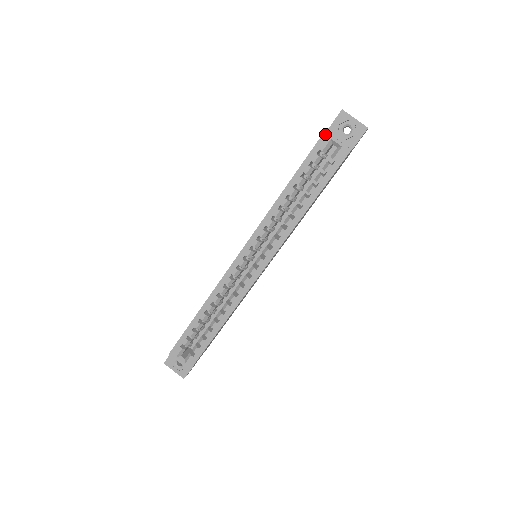
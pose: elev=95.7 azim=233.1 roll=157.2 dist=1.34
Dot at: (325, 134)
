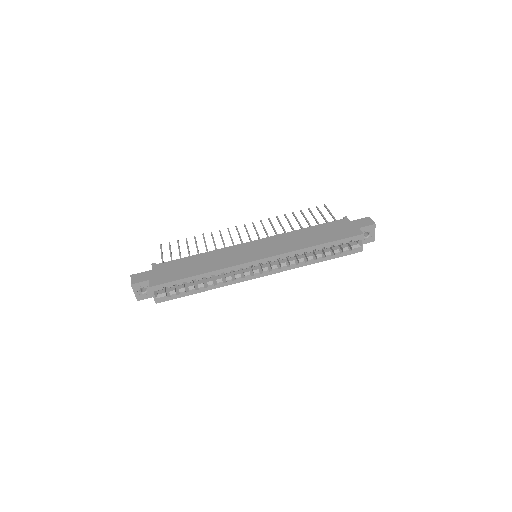
Dot at: (362, 235)
